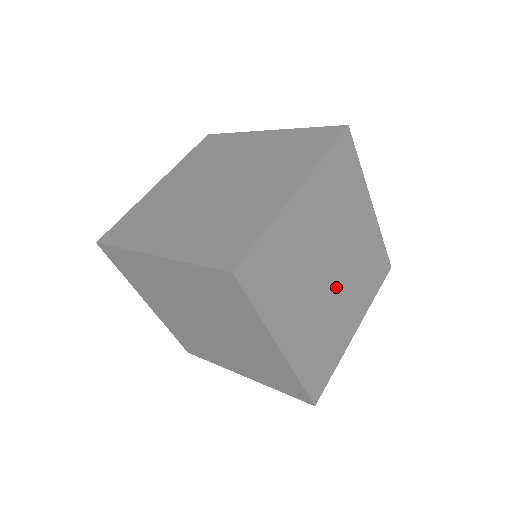
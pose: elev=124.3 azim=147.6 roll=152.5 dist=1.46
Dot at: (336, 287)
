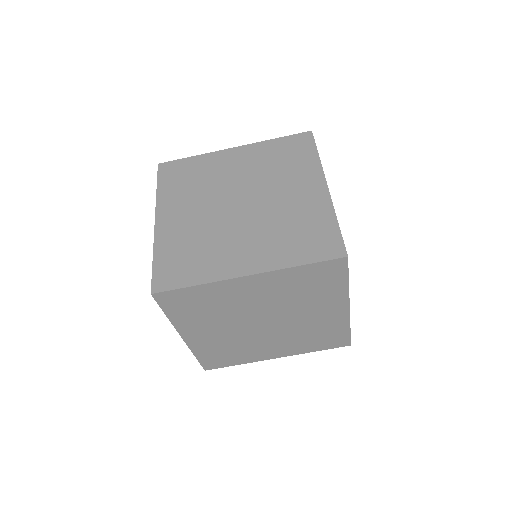
Dot at: (265, 332)
